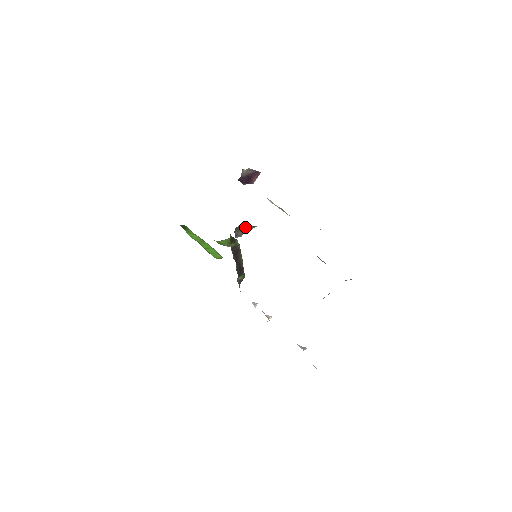
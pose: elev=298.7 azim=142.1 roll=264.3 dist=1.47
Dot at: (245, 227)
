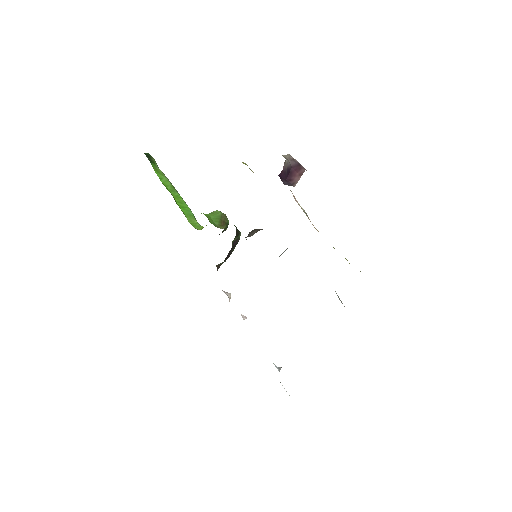
Dot at: (261, 229)
